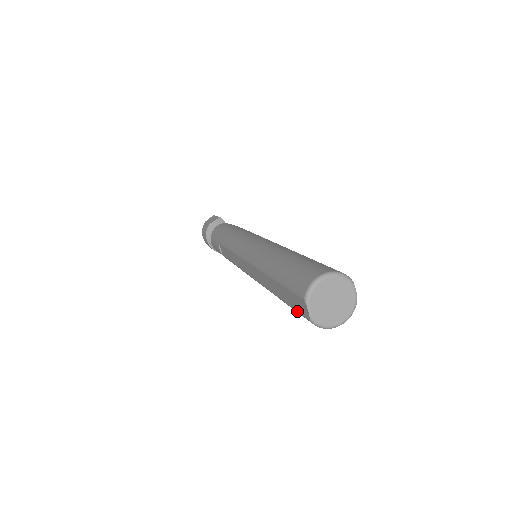
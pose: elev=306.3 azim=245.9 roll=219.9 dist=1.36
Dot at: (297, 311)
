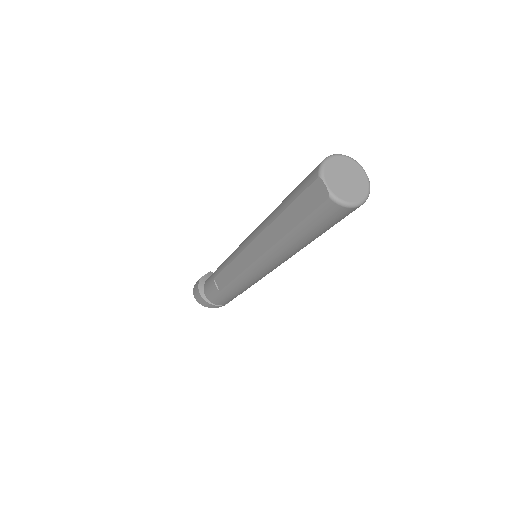
Dot at: (314, 210)
